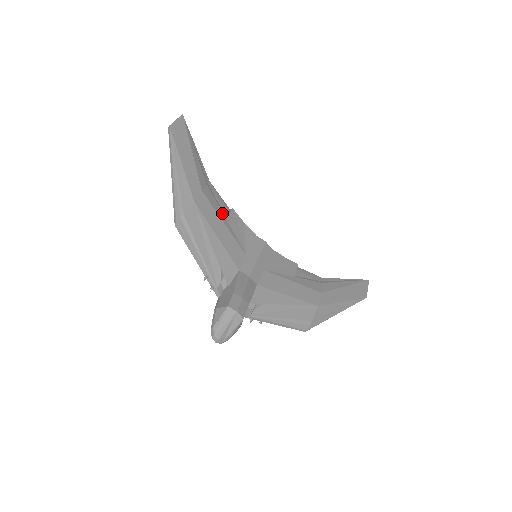
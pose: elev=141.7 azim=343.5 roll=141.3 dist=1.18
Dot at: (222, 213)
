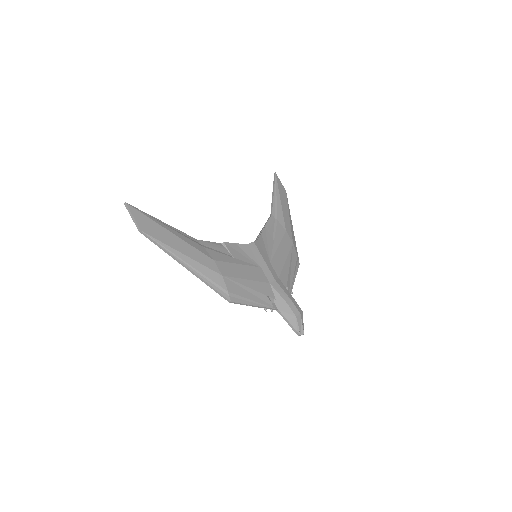
Dot at: (229, 257)
